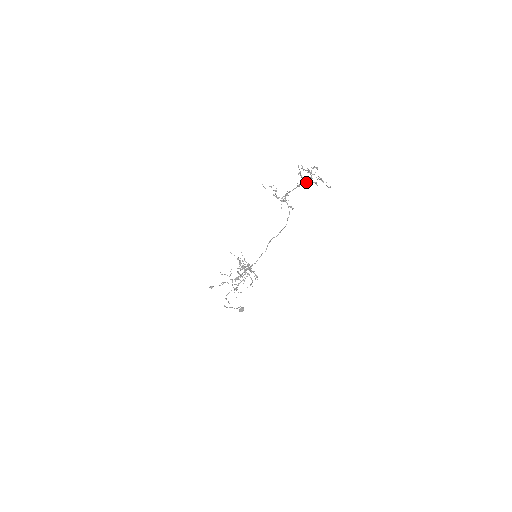
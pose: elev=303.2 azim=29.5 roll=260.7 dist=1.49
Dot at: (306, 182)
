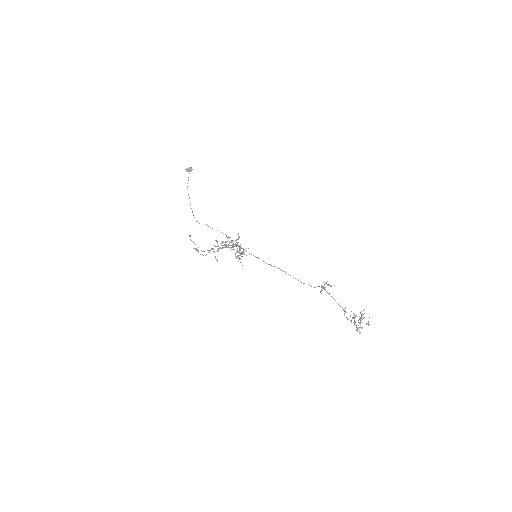
Dot at: (351, 322)
